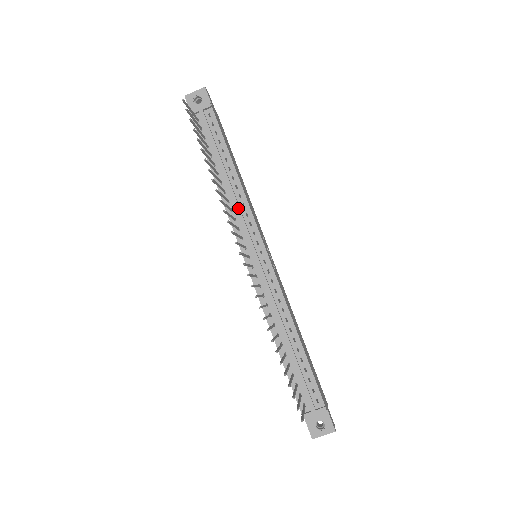
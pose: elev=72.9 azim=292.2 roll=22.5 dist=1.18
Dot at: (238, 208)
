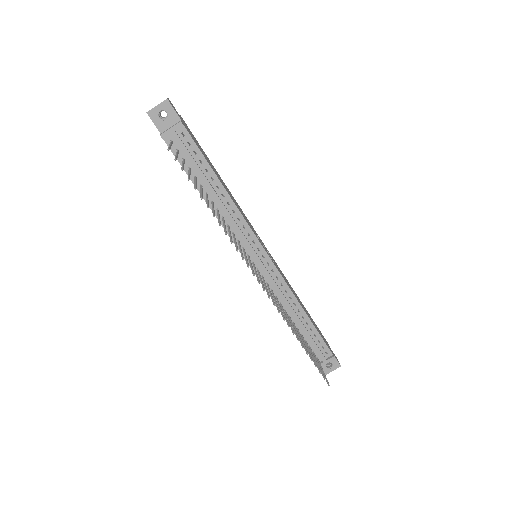
Dot at: (235, 224)
